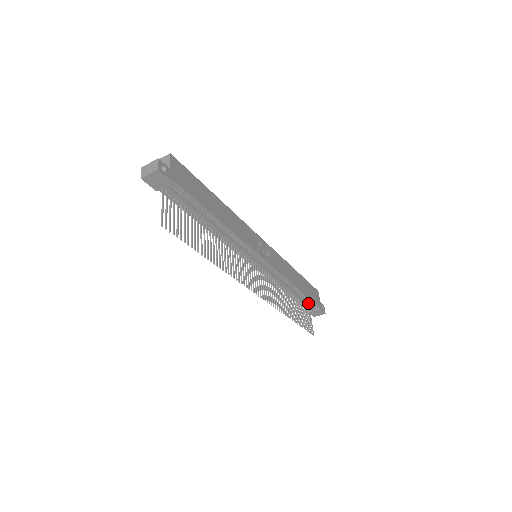
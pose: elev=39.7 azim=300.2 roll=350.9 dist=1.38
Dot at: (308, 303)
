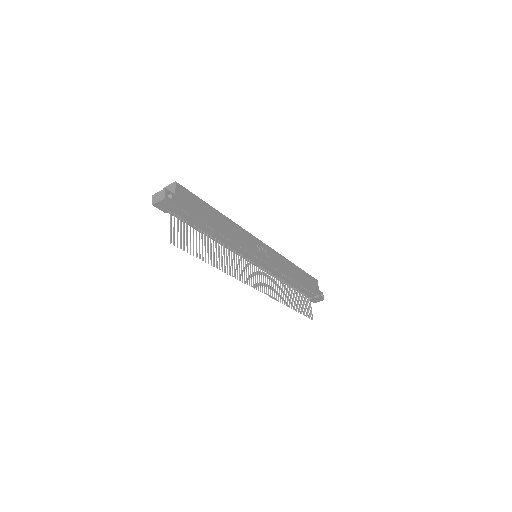
Dot at: (307, 292)
